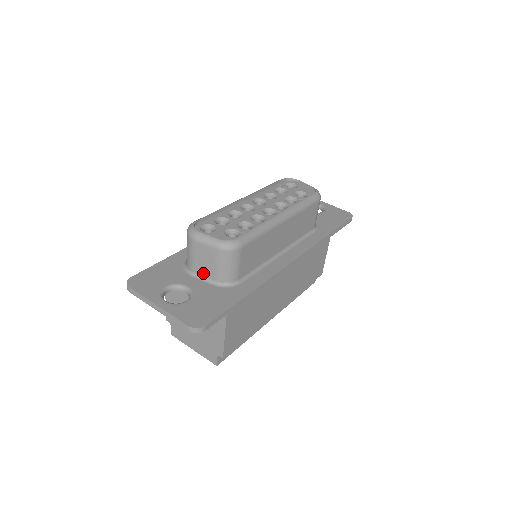
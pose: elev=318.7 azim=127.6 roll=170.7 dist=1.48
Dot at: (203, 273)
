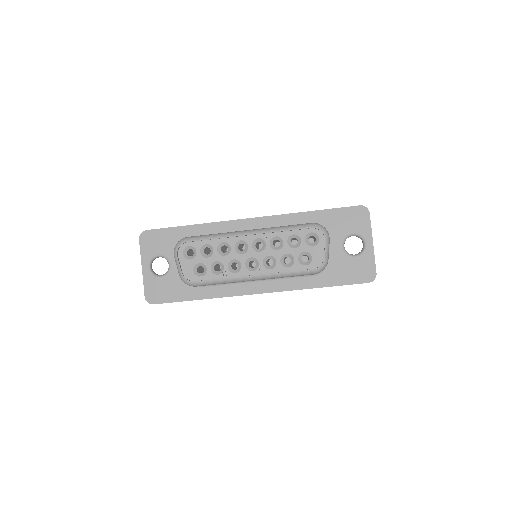
Dot at: occluded
